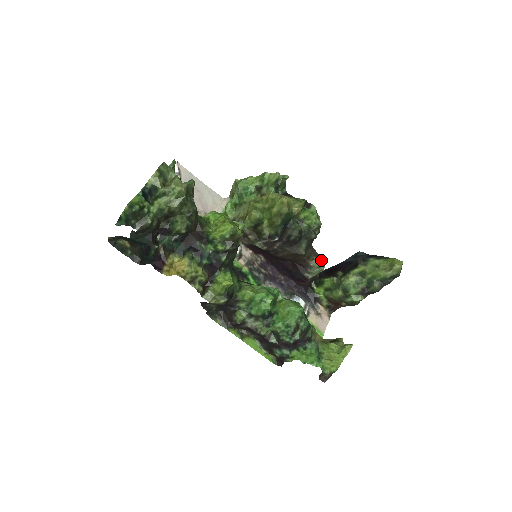
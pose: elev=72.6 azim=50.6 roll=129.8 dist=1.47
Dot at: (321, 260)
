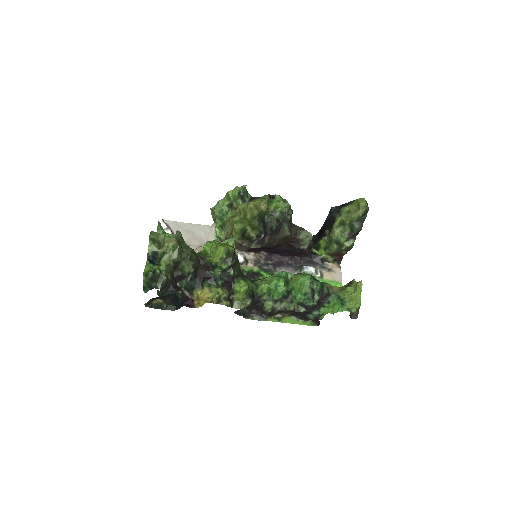
Dot at: (306, 231)
